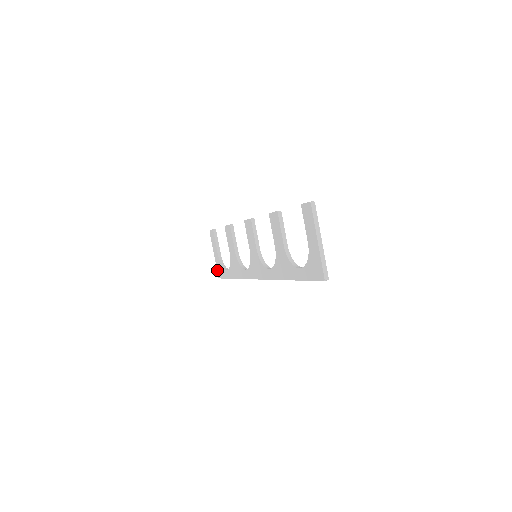
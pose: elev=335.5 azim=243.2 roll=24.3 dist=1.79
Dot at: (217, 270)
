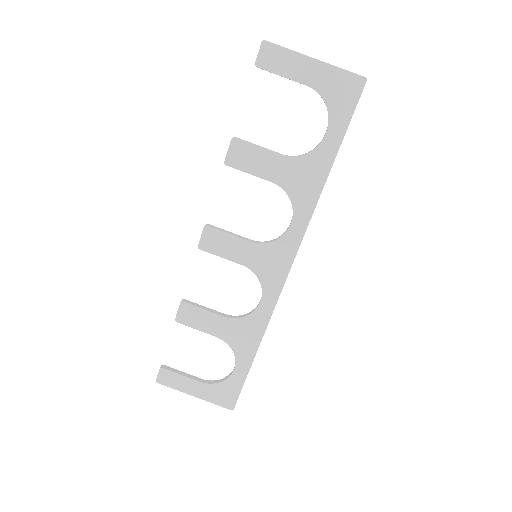
Dot at: (220, 405)
